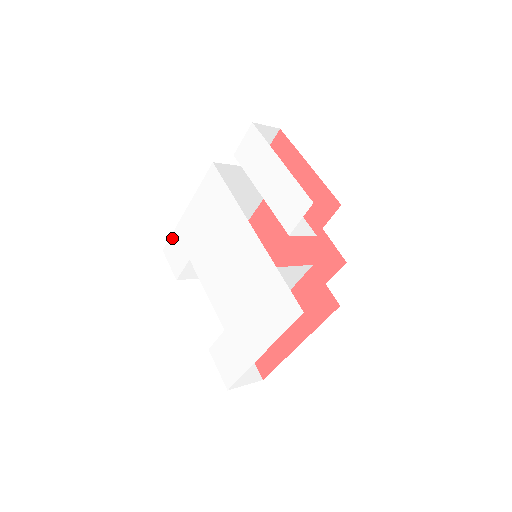
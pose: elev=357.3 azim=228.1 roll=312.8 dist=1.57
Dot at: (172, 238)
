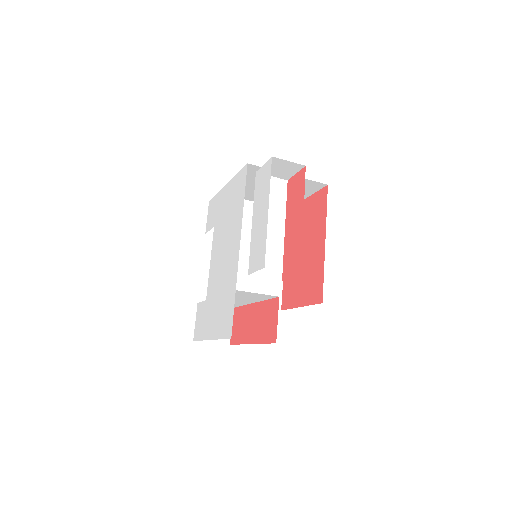
Dot at: (215, 198)
